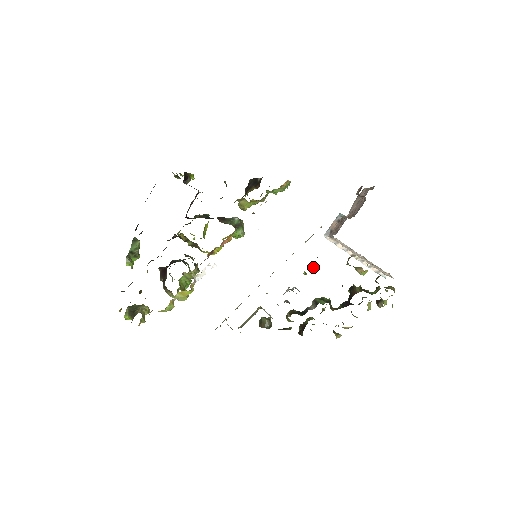
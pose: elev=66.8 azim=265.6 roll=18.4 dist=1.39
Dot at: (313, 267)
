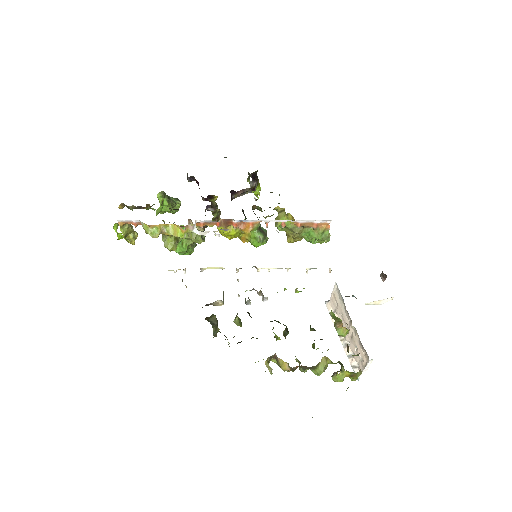
Dot at: (297, 288)
